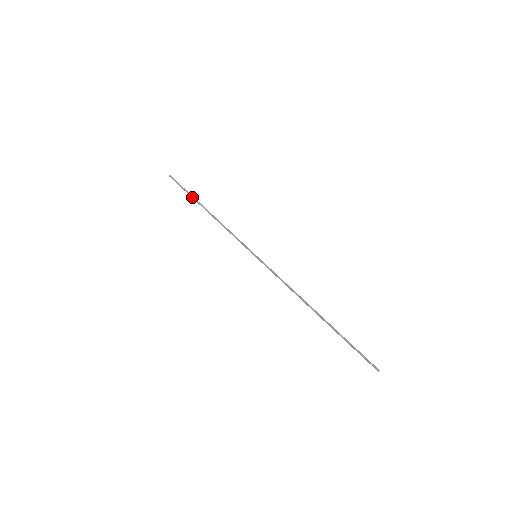
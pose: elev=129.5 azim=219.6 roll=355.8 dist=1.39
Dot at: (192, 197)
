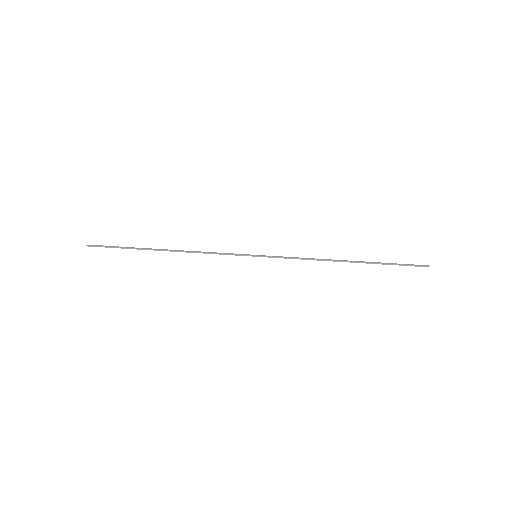
Dot at: occluded
